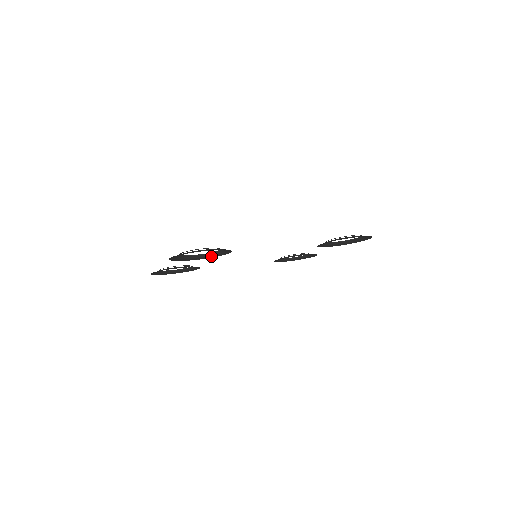
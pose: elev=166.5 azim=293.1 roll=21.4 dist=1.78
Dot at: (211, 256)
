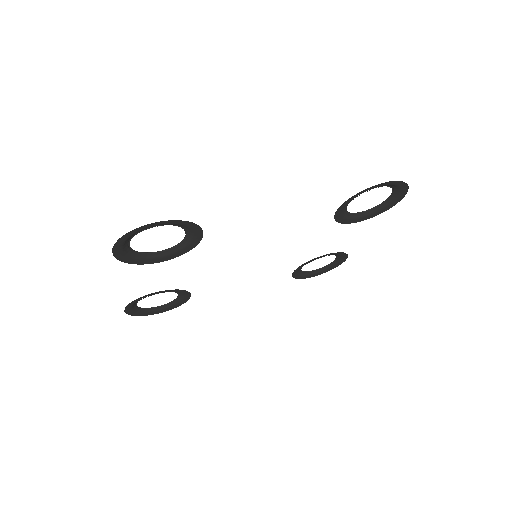
Dot at: (181, 251)
